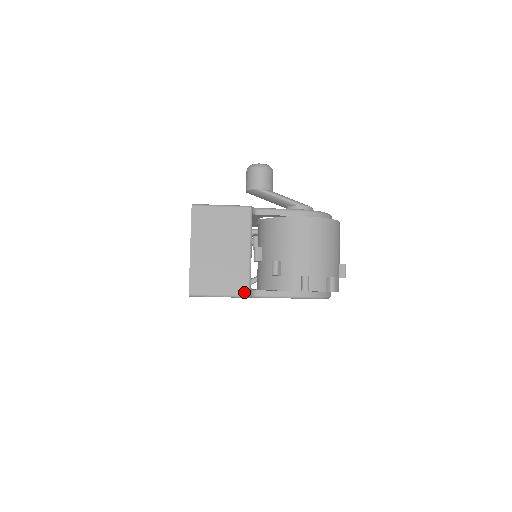
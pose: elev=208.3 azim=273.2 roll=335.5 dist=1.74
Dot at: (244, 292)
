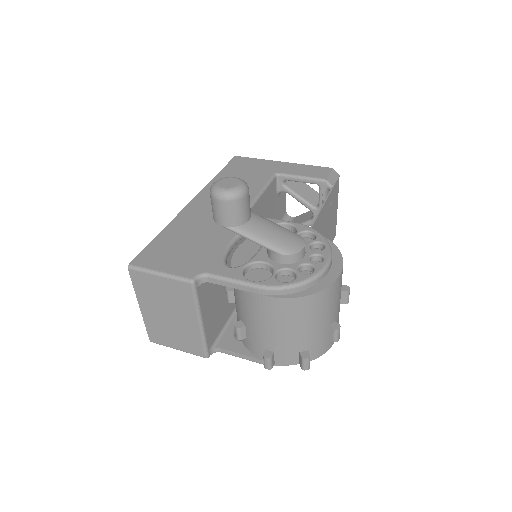
Dot at: (201, 354)
